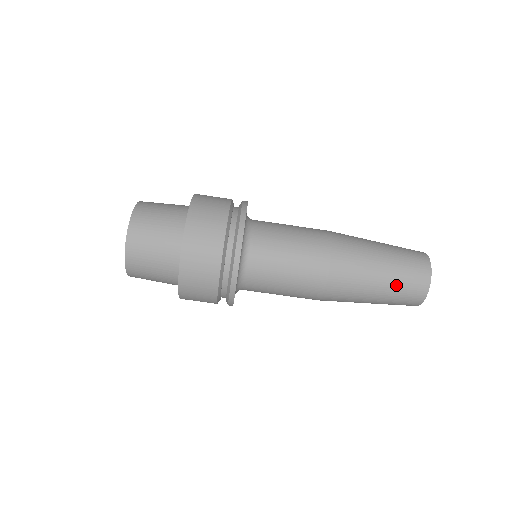
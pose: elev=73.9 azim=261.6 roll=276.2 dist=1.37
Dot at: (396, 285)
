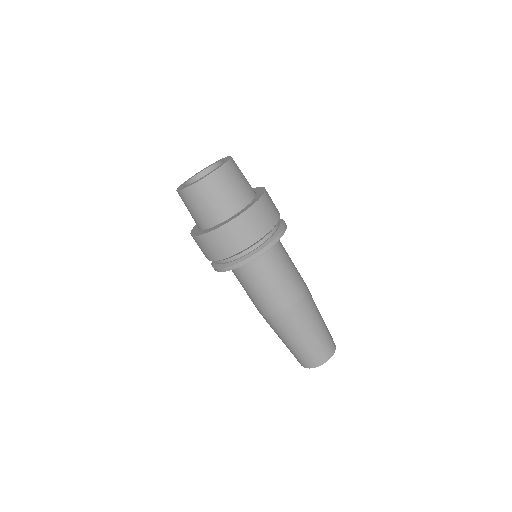
Dot at: (301, 351)
